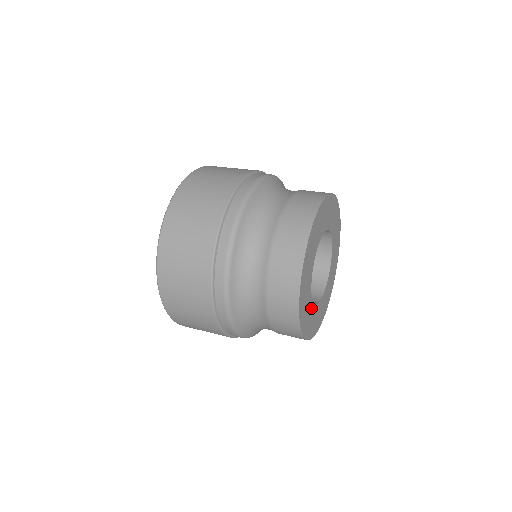
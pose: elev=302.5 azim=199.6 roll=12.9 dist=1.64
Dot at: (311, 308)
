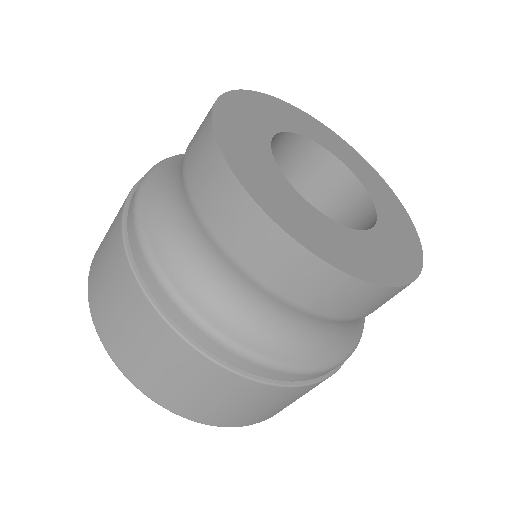
Dot at: (283, 186)
